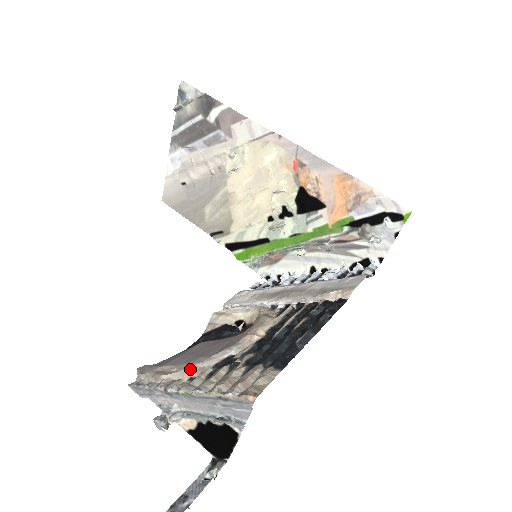
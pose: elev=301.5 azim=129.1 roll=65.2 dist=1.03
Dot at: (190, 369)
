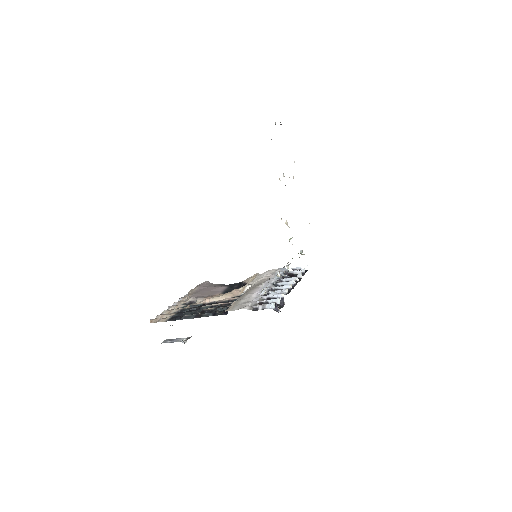
Dot at: (188, 296)
